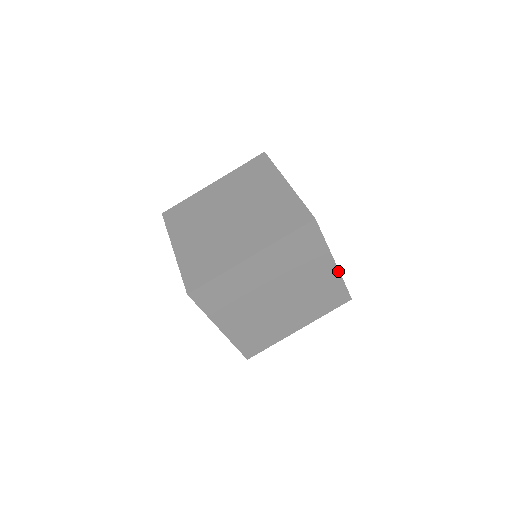
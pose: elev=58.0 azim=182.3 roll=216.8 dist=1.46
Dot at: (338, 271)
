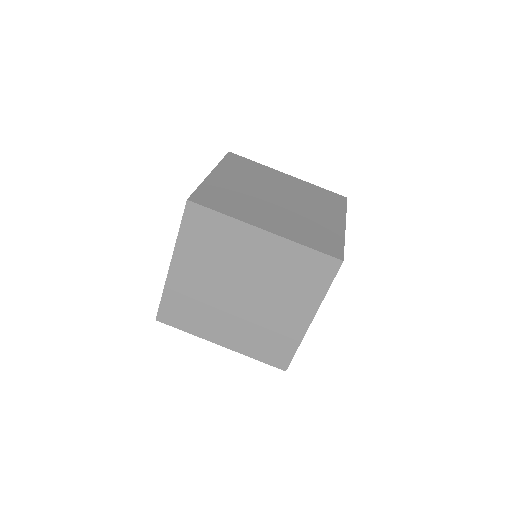
Dot at: (306, 331)
